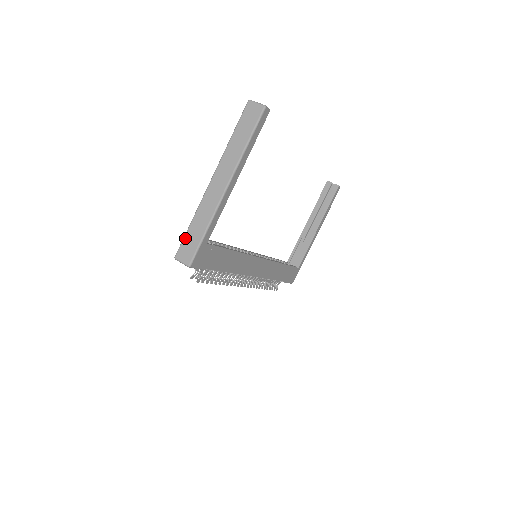
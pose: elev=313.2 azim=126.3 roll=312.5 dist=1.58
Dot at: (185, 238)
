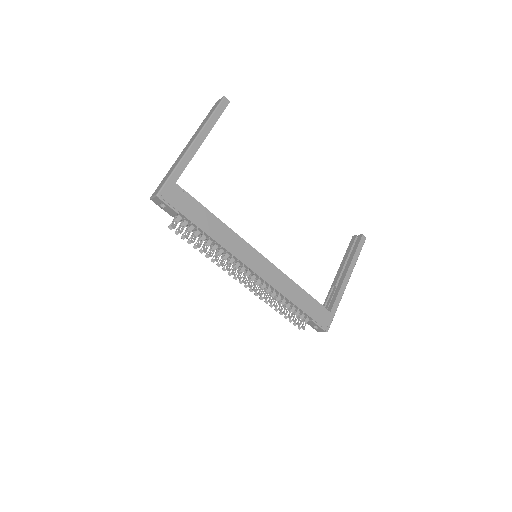
Dot at: (160, 183)
